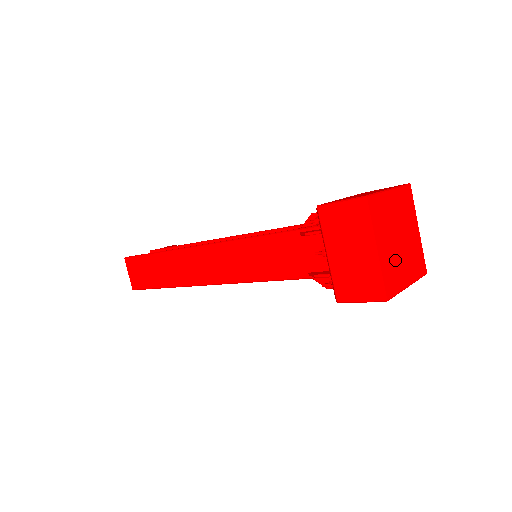
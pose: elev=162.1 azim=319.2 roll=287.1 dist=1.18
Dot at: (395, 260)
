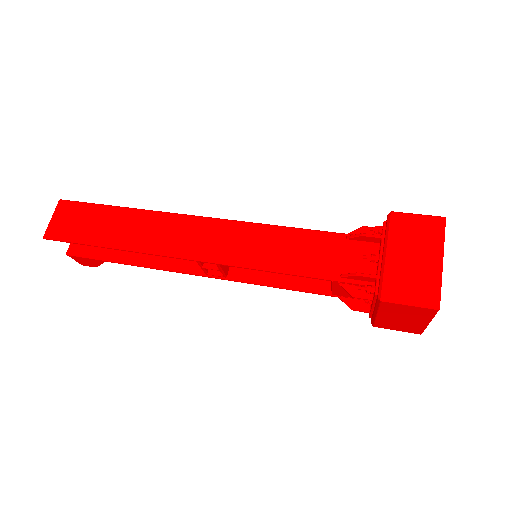
Dot at: occluded
